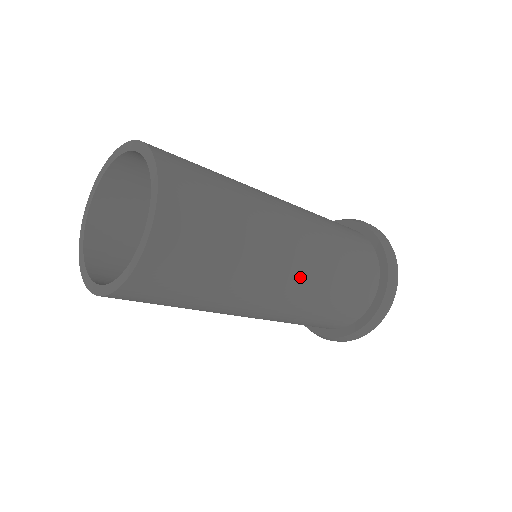
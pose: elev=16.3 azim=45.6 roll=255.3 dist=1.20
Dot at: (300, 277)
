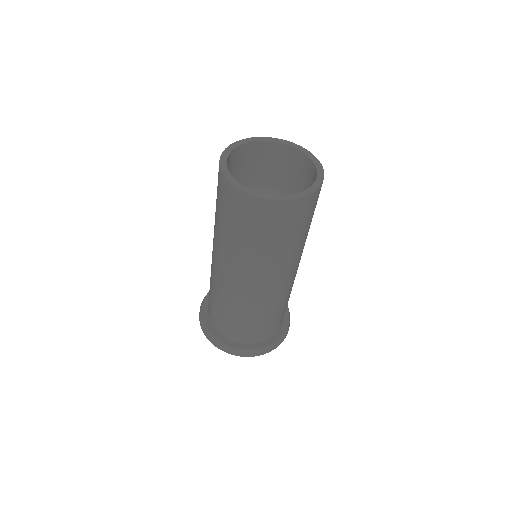
Dot at: (284, 286)
